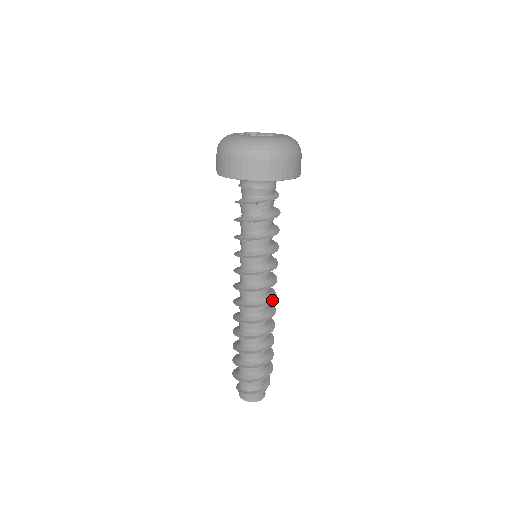
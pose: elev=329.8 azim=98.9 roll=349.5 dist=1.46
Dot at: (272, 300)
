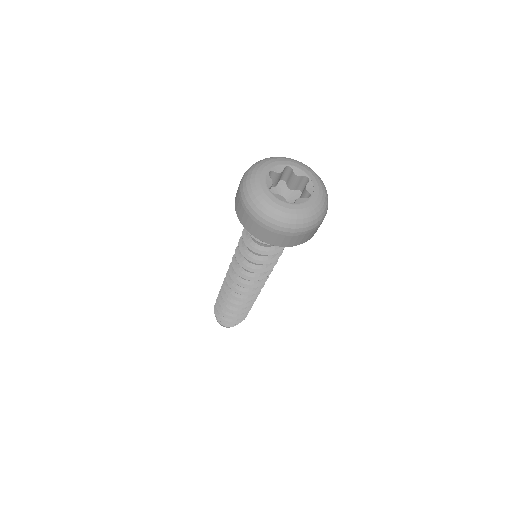
Dot at: occluded
